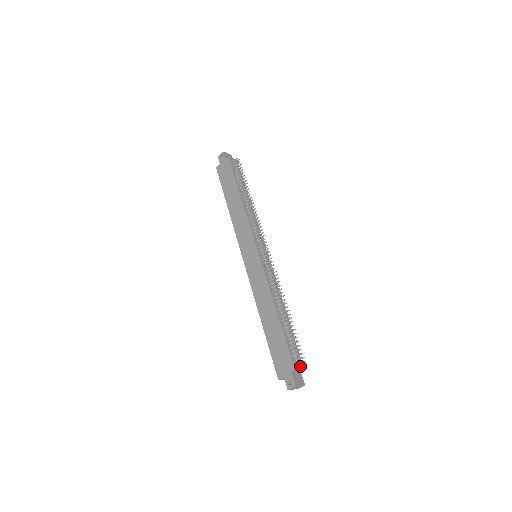
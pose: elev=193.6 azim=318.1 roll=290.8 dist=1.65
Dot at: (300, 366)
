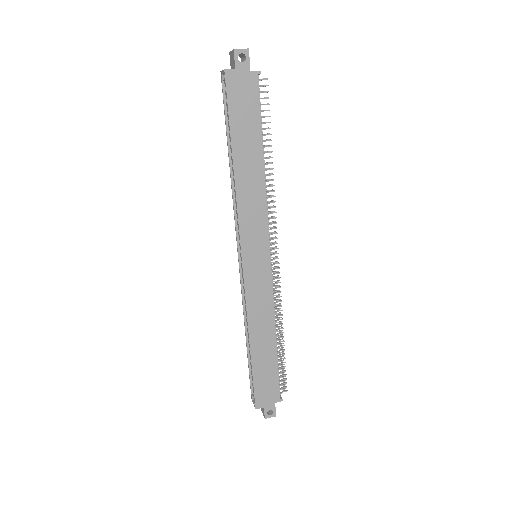
Dot at: (280, 394)
